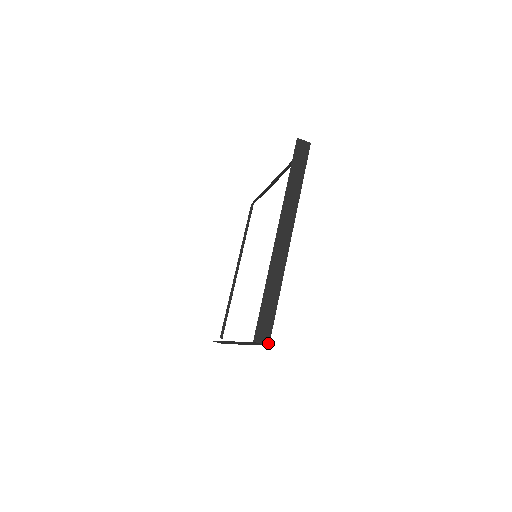
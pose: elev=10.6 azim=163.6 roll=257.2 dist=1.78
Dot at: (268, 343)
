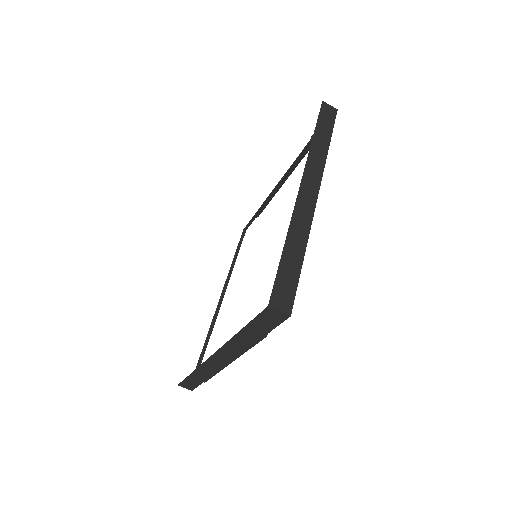
Dot at: (289, 312)
